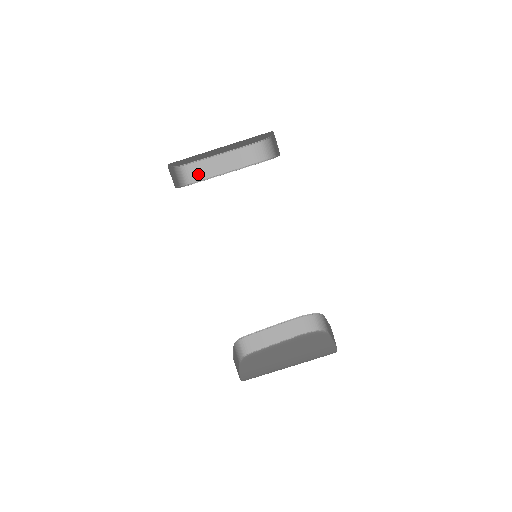
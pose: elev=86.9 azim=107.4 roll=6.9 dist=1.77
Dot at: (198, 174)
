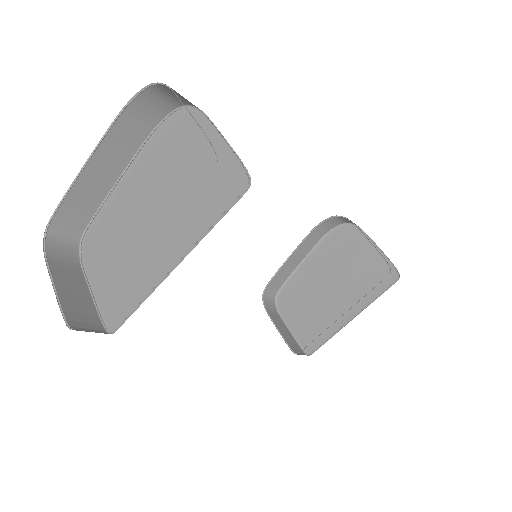
Dot at: (81, 213)
